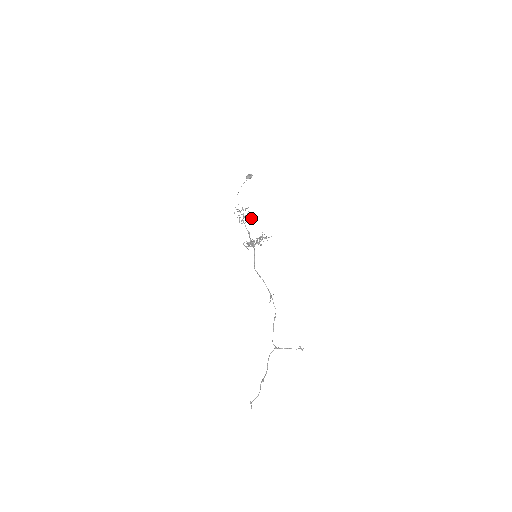
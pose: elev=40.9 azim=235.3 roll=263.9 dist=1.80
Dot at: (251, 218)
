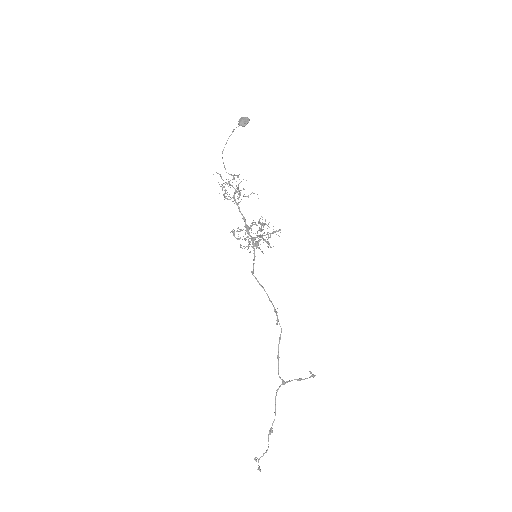
Dot at: occluded
